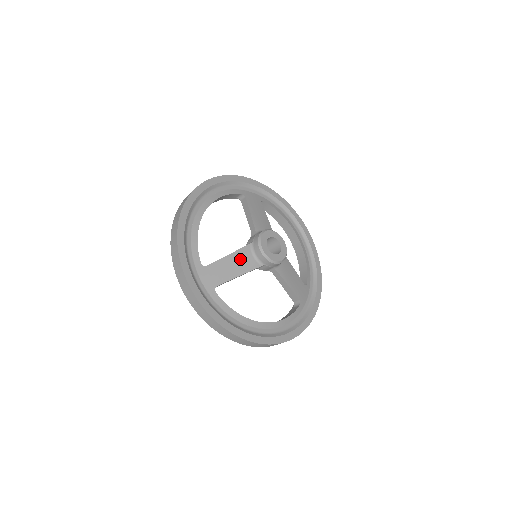
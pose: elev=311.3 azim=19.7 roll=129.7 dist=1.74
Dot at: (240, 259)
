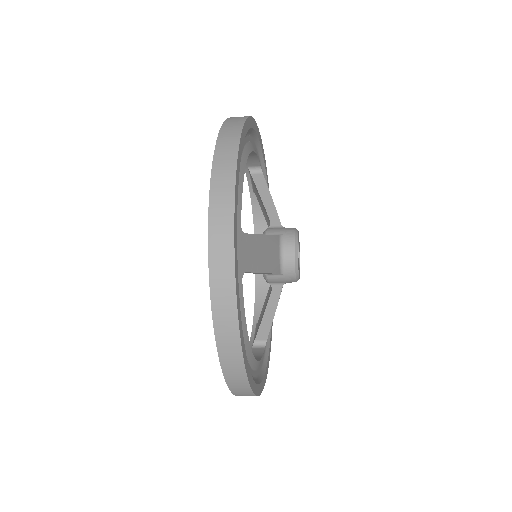
Dot at: (270, 249)
